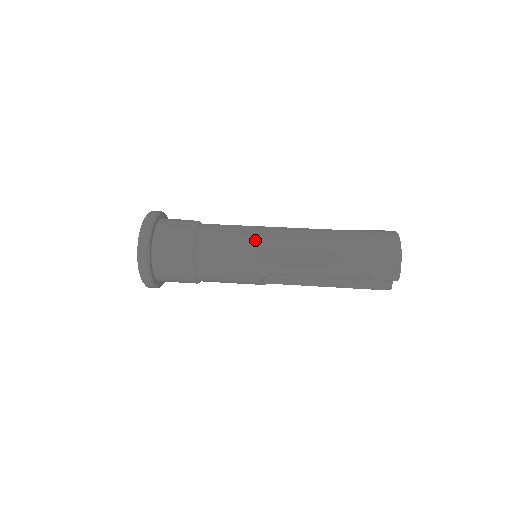
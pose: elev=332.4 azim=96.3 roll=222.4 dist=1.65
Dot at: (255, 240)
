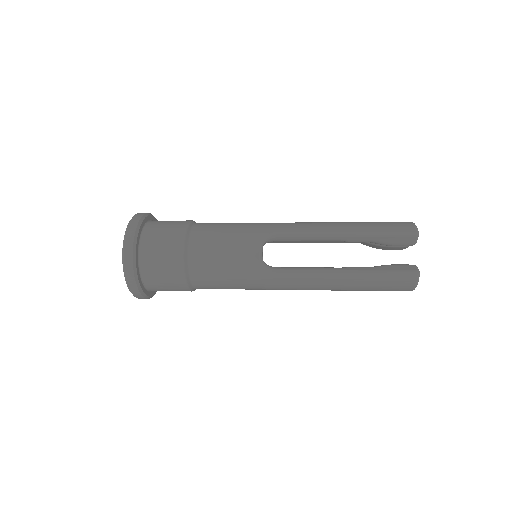
Dot at: occluded
